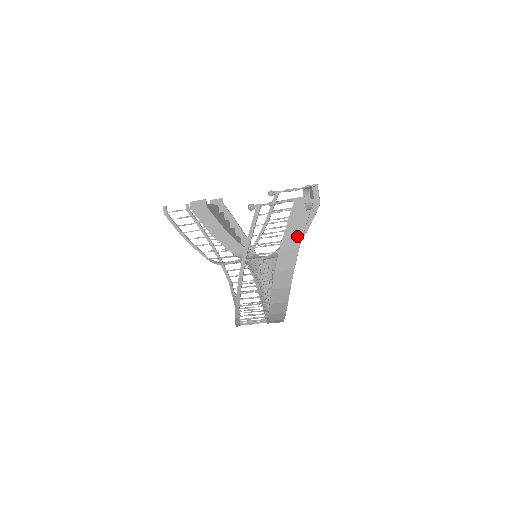
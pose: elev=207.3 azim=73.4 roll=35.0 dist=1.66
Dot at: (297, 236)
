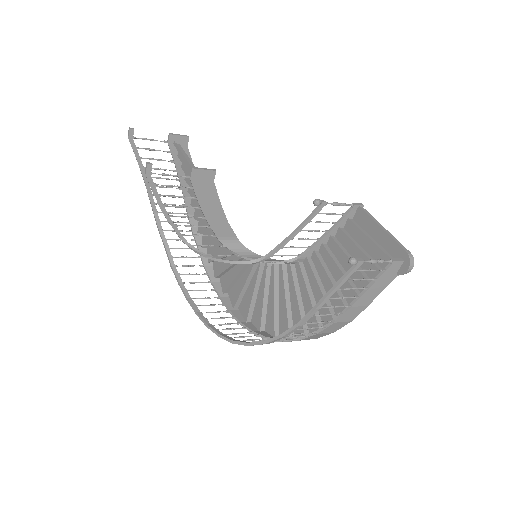
Dot at: (375, 295)
